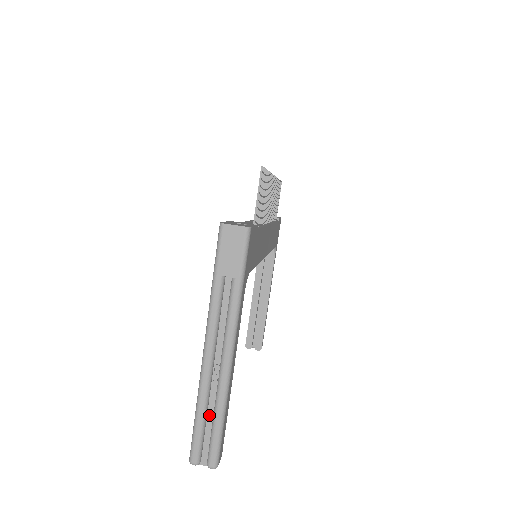
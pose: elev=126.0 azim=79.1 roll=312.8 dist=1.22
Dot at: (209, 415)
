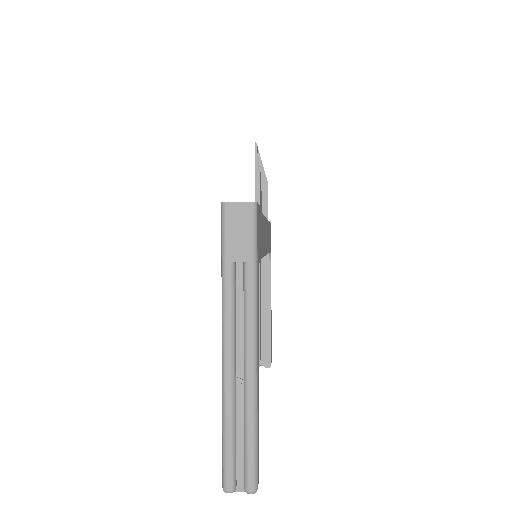
Dot at: (239, 429)
